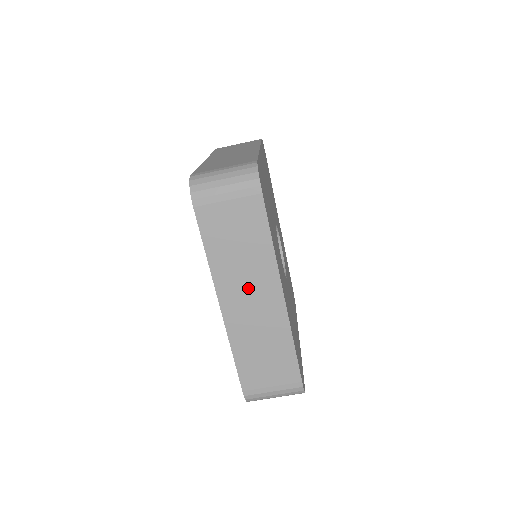
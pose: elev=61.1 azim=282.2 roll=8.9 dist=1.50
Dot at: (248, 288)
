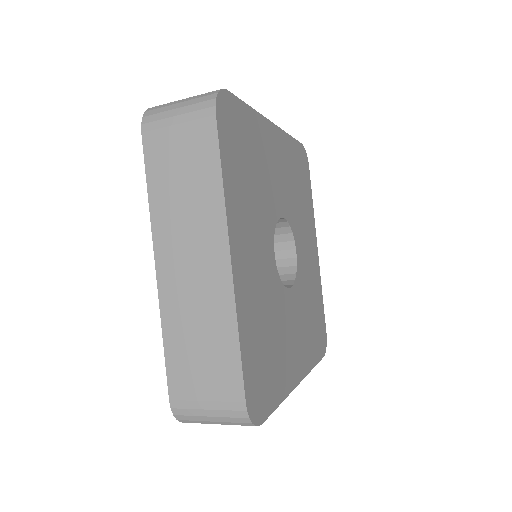
Dot at: occluded
